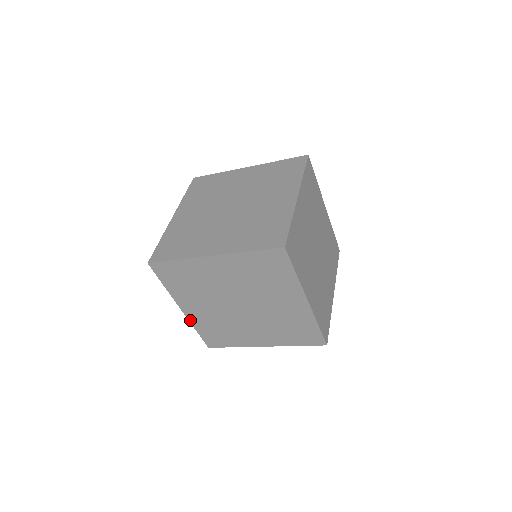
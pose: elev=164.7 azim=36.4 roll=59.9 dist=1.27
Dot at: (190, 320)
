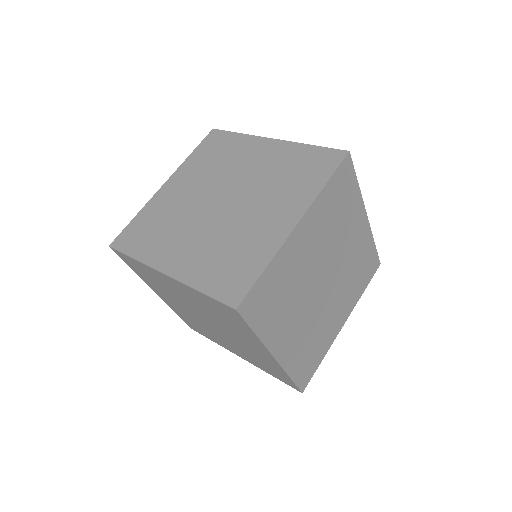
Dot at: (167, 304)
